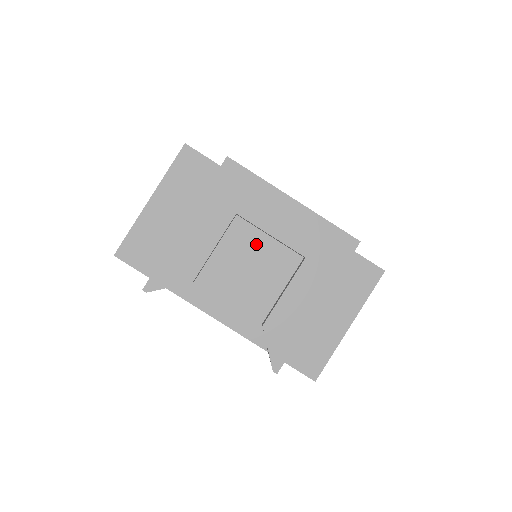
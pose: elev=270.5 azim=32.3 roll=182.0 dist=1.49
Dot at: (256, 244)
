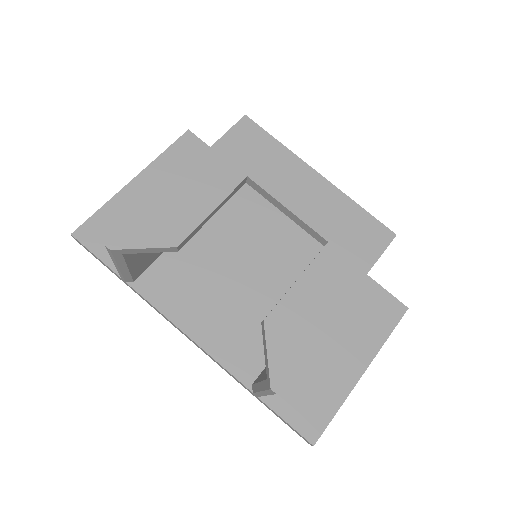
Dot at: (255, 251)
